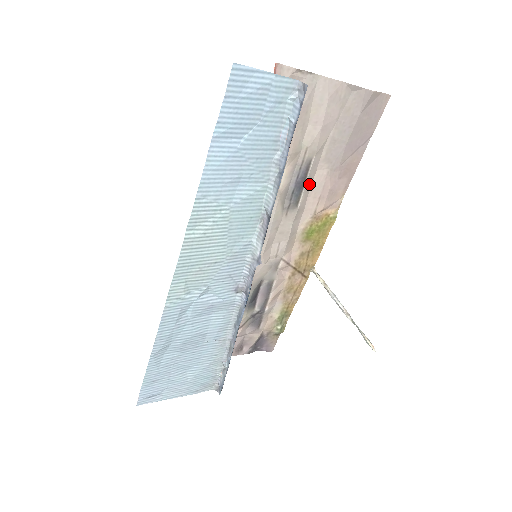
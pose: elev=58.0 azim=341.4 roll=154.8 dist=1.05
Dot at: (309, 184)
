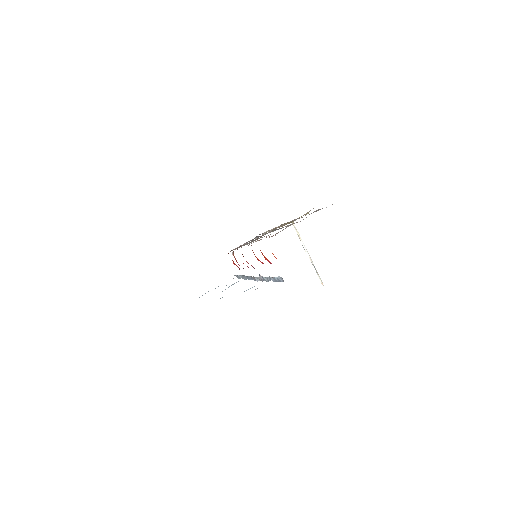
Dot at: occluded
